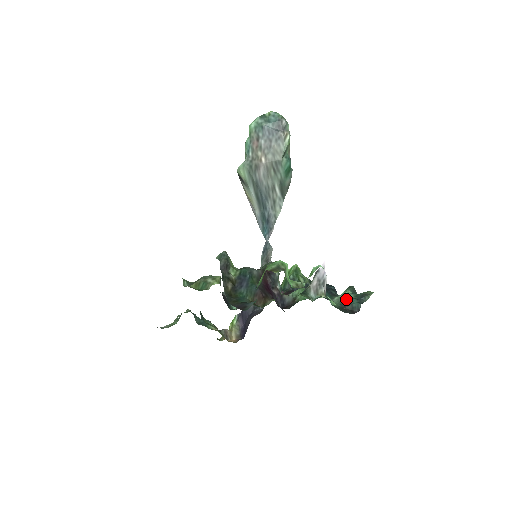
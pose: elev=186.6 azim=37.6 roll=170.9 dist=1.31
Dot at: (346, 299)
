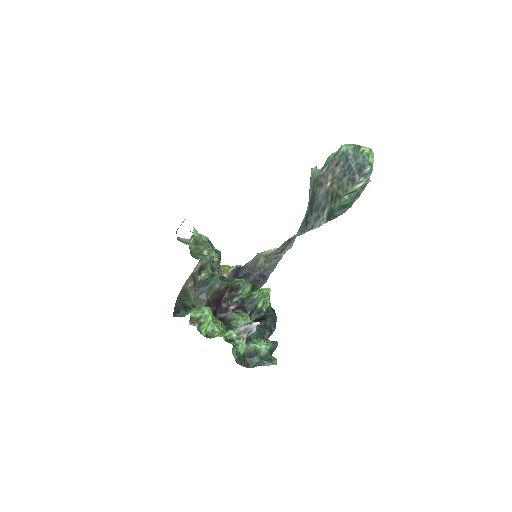
Dot at: (255, 353)
